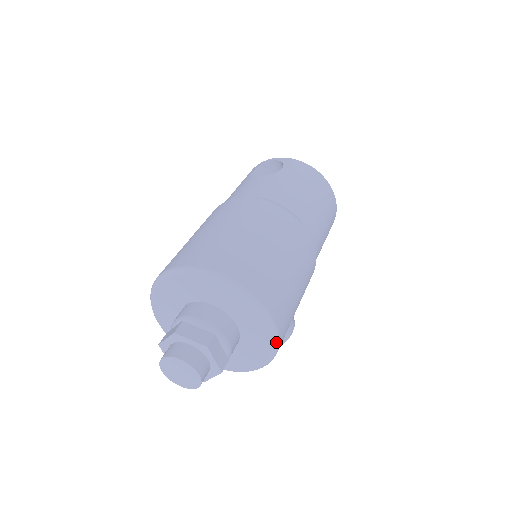
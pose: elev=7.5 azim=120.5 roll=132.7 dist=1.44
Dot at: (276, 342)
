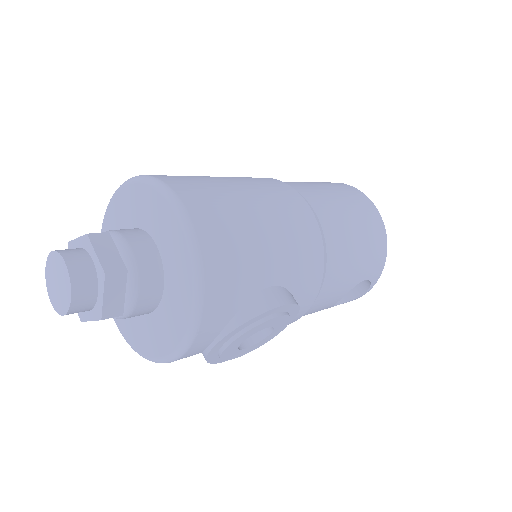
Dot at: (191, 237)
